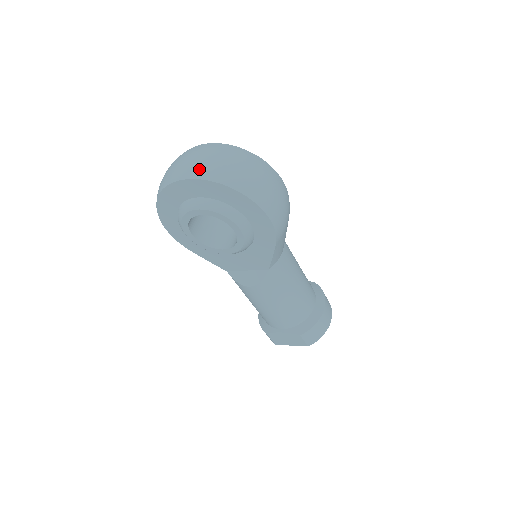
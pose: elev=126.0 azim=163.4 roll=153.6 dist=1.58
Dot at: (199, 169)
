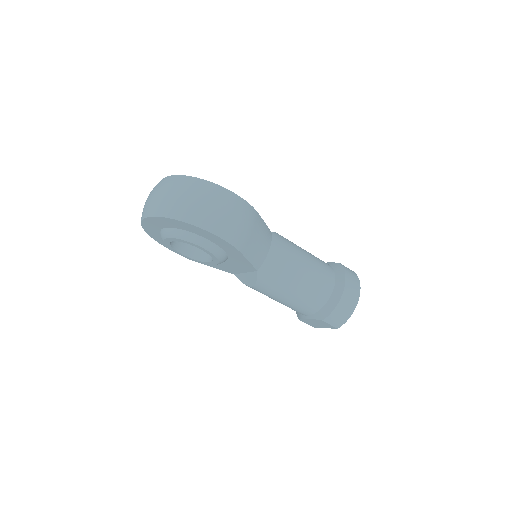
Dot at: (152, 207)
